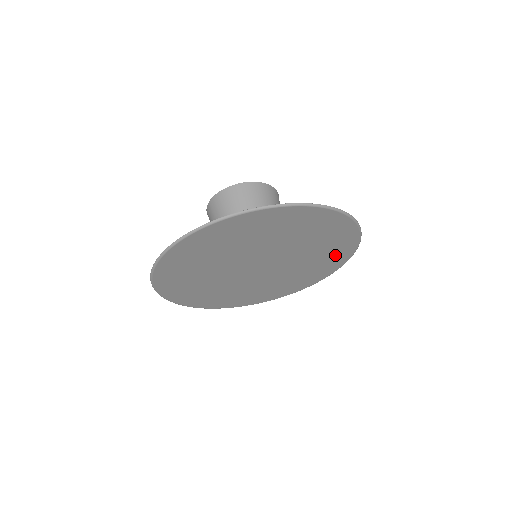
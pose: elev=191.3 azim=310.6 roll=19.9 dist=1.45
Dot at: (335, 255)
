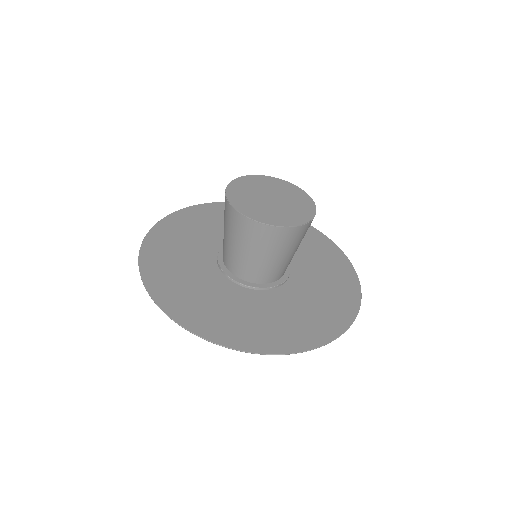
Dot at: (326, 258)
